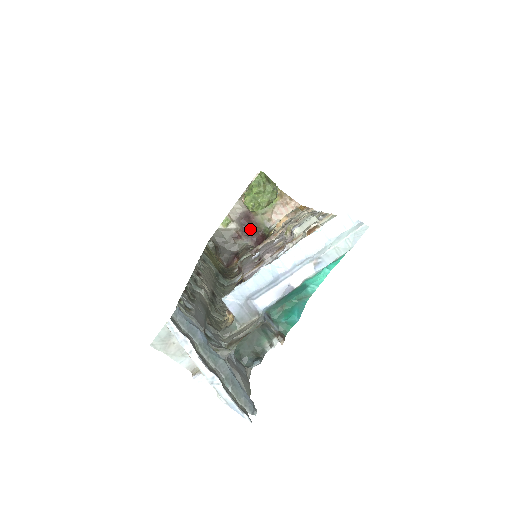
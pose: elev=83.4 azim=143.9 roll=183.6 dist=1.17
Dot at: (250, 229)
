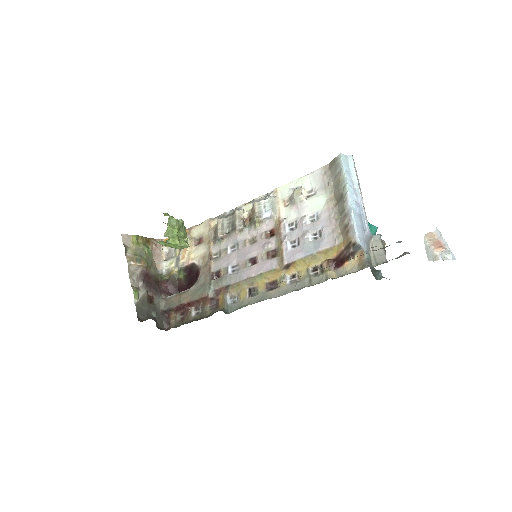
Dot at: (153, 285)
